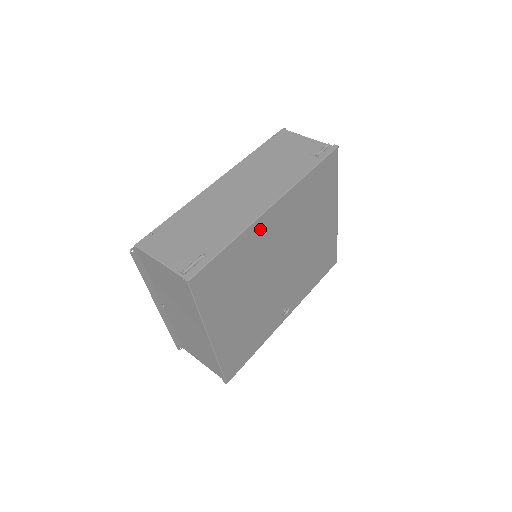
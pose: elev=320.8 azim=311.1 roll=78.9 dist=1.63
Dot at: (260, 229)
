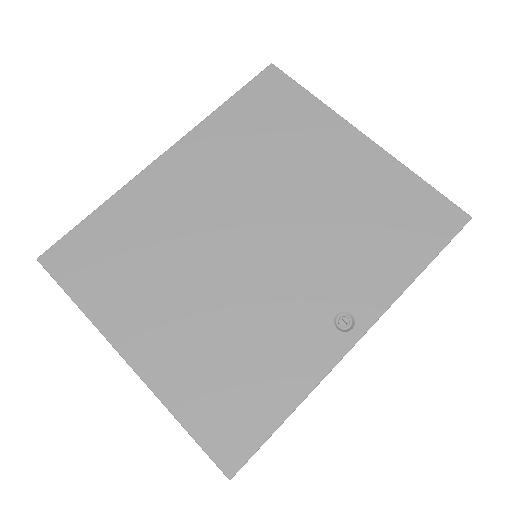
Dot at: (155, 184)
